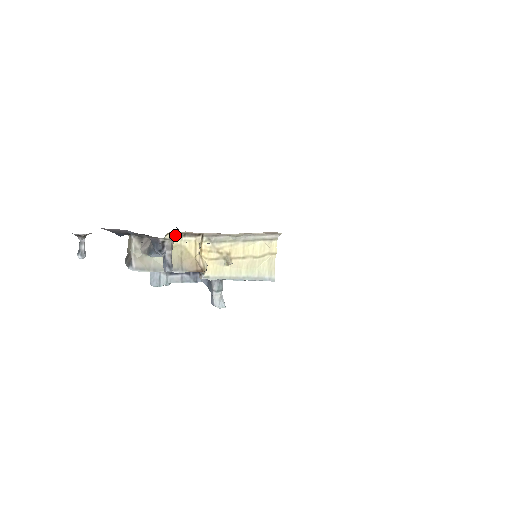
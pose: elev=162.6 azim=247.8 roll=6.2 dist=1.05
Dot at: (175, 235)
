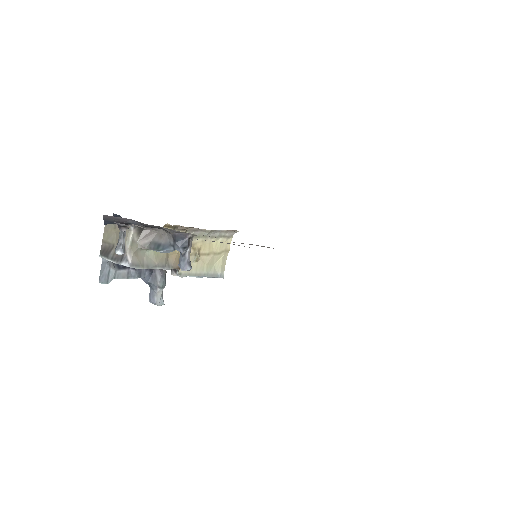
Dot at: occluded
